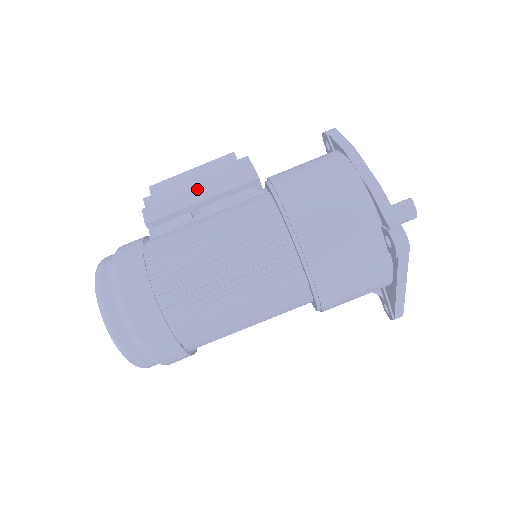
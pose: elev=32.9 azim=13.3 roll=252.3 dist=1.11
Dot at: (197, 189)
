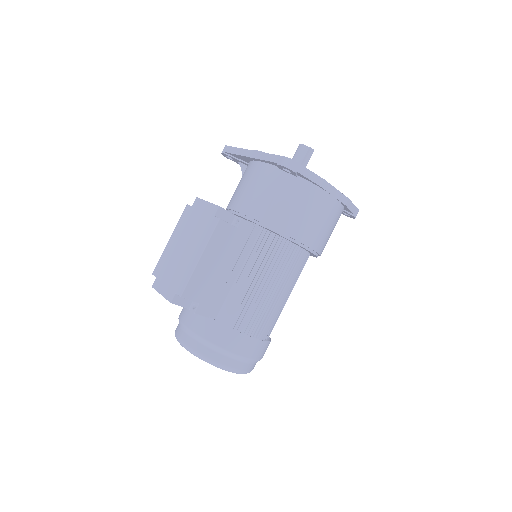
Dot at: (221, 268)
